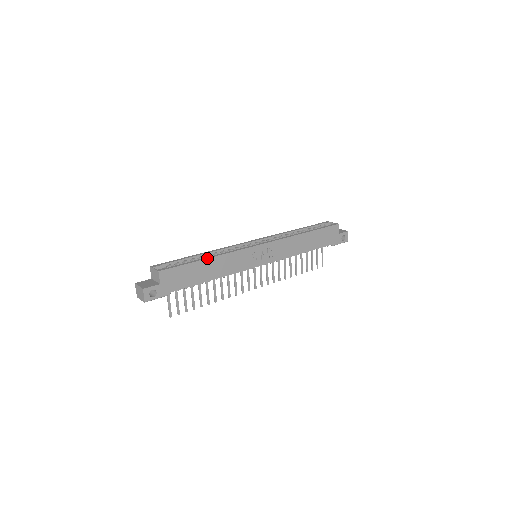
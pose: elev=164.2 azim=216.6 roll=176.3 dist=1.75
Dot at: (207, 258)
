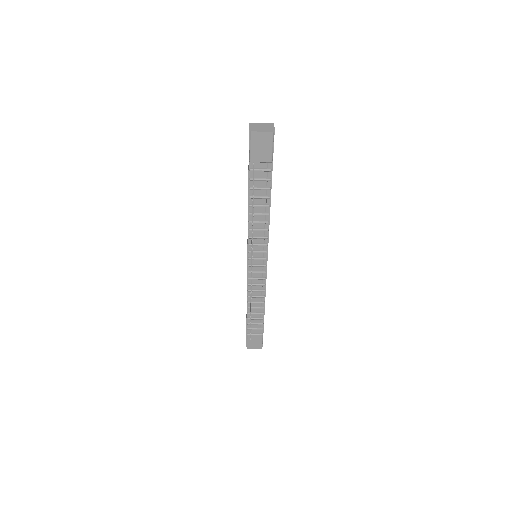
Dot at: occluded
